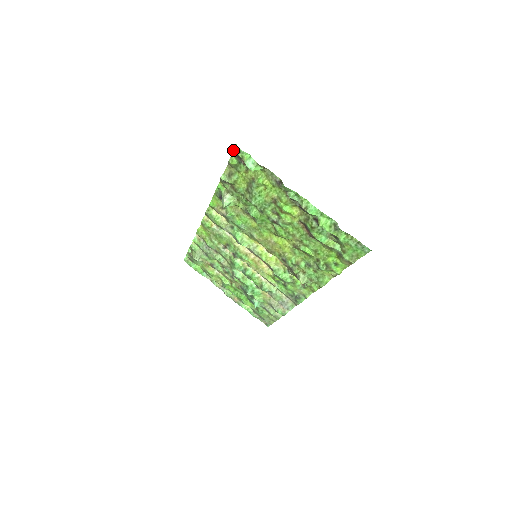
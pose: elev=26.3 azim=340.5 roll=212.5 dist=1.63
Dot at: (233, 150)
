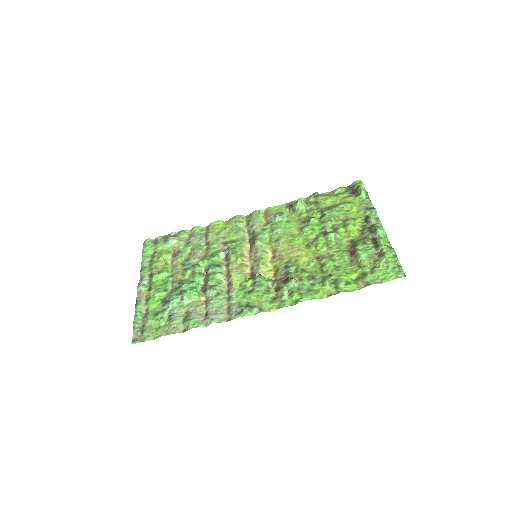
Dot at: (356, 181)
